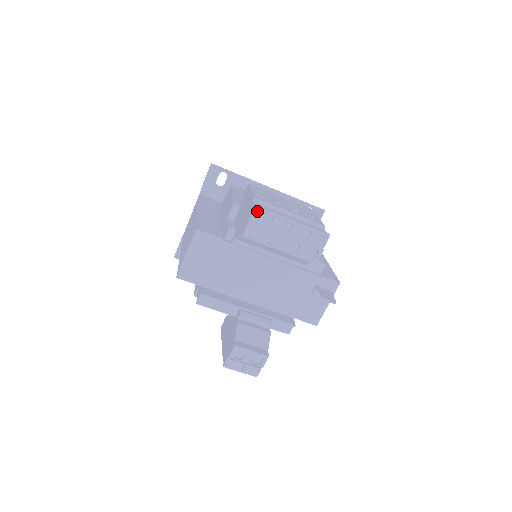
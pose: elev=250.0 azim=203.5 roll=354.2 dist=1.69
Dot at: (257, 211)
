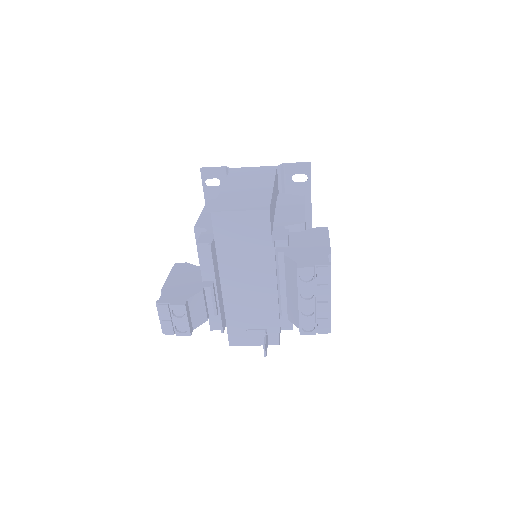
Dot at: (327, 270)
